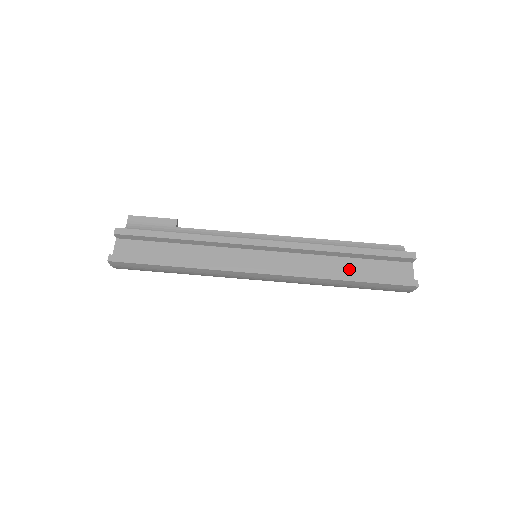
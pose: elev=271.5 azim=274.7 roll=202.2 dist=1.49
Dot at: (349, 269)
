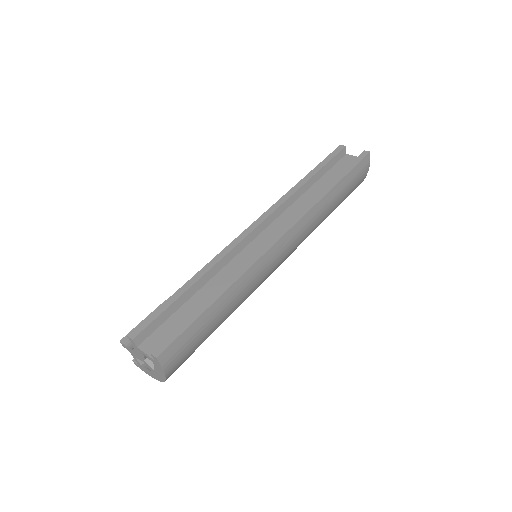
Dot at: (323, 188)
